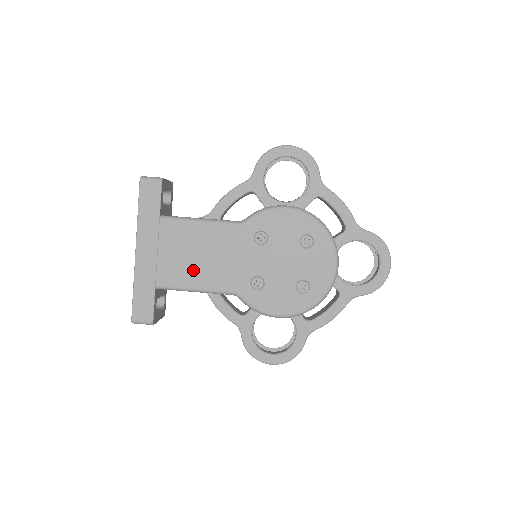
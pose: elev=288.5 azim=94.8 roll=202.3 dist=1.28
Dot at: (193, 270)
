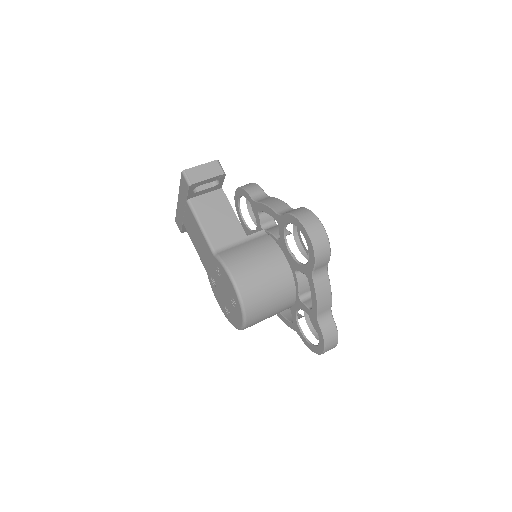
Dot at: (194, 239)
